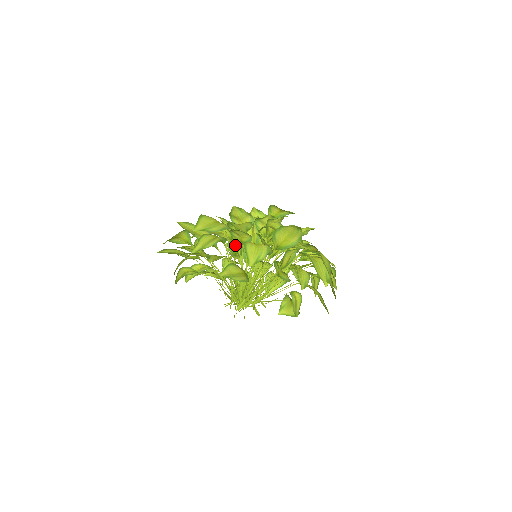
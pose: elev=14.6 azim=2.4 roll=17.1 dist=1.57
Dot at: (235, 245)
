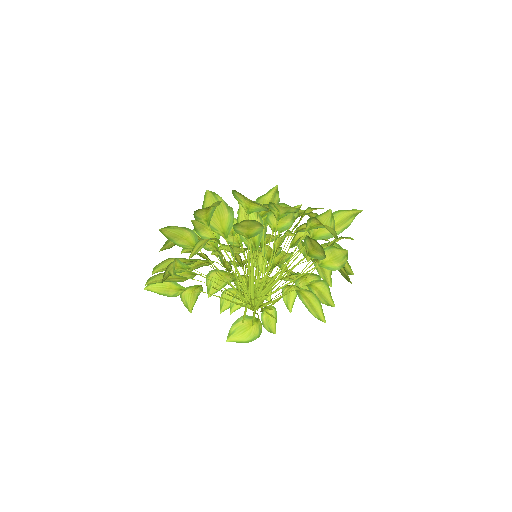
Dot at: occluded
